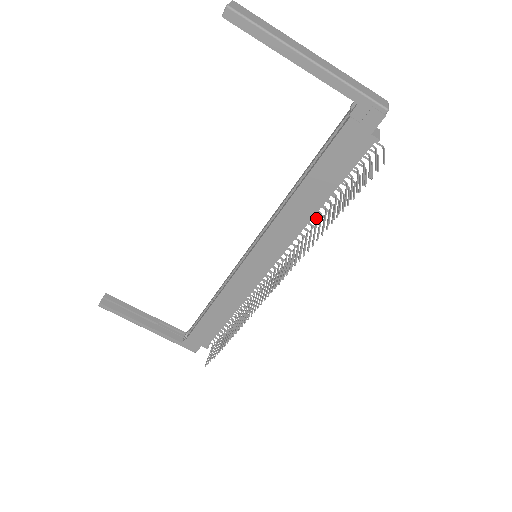
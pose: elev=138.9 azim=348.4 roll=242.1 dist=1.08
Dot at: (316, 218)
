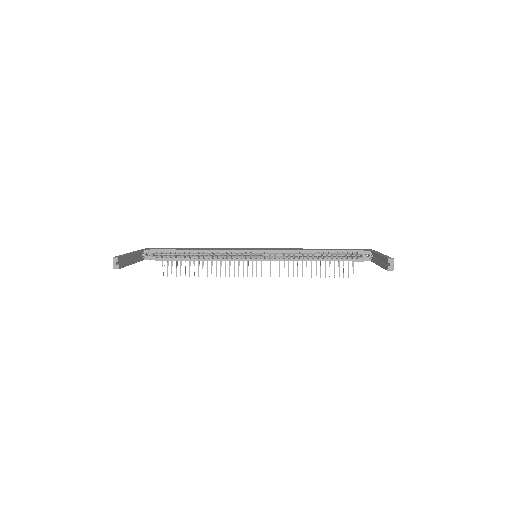
Dot at: occluded
